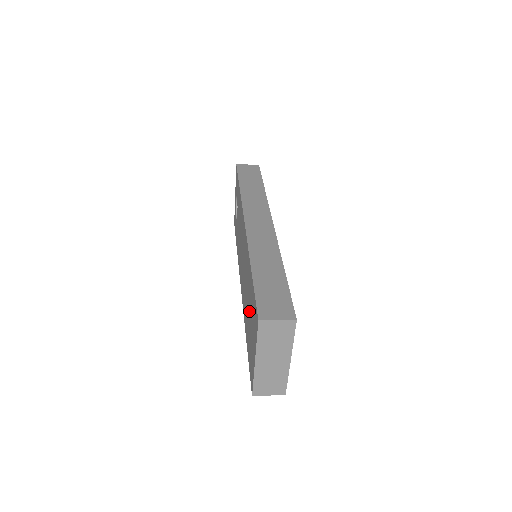
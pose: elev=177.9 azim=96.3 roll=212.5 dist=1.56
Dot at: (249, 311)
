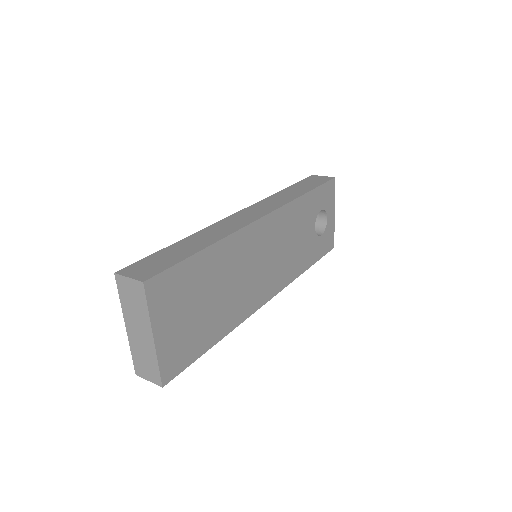
Dot at: occluded
